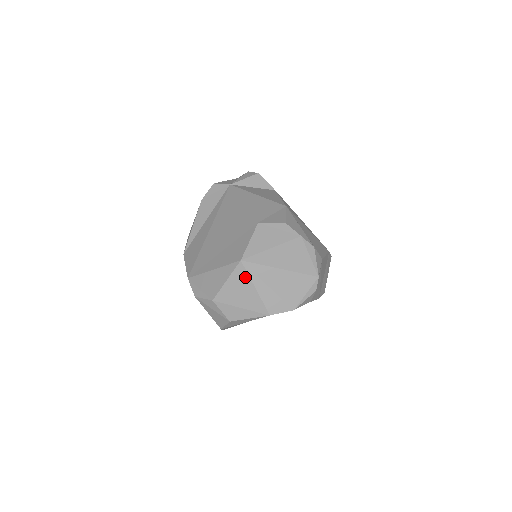
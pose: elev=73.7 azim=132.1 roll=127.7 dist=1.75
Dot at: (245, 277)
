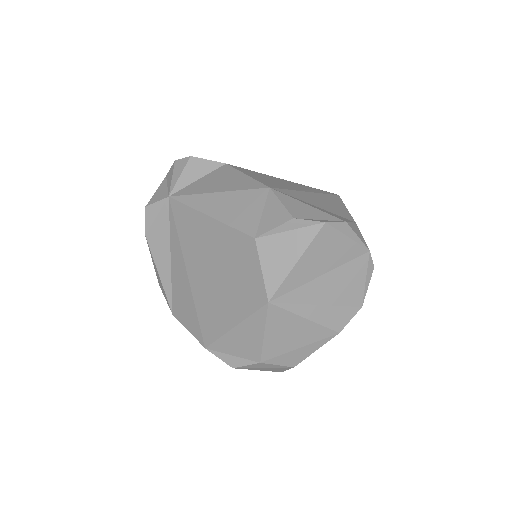
Dot at: (285, 316)
